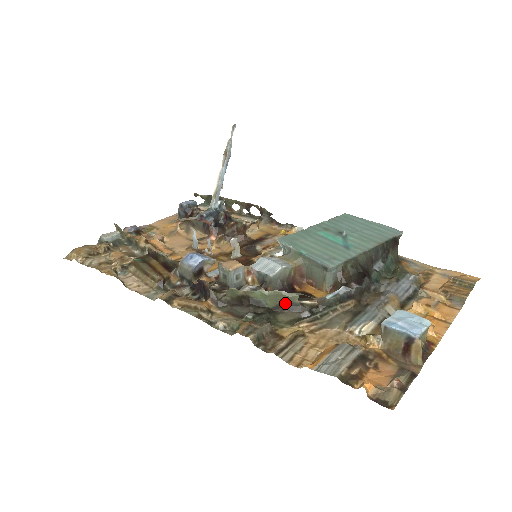
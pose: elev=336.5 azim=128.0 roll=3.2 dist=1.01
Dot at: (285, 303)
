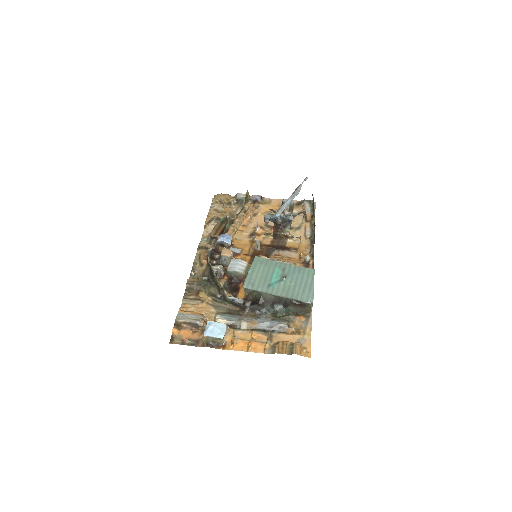
Dot at: (218, 285)
